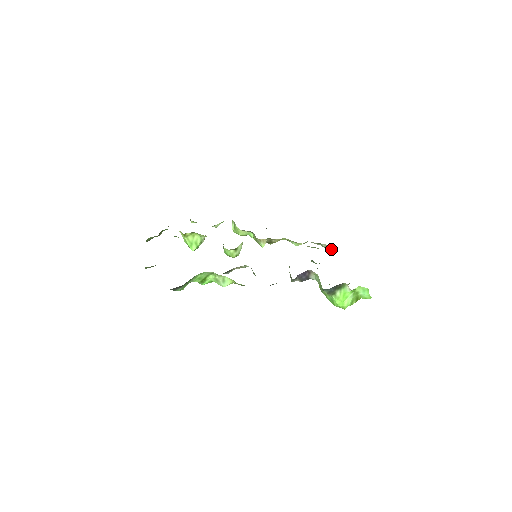
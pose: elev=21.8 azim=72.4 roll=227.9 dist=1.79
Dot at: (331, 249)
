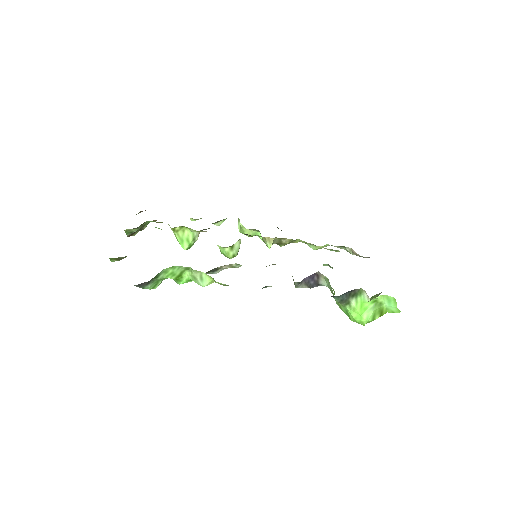
Dot at: (357, 254)
